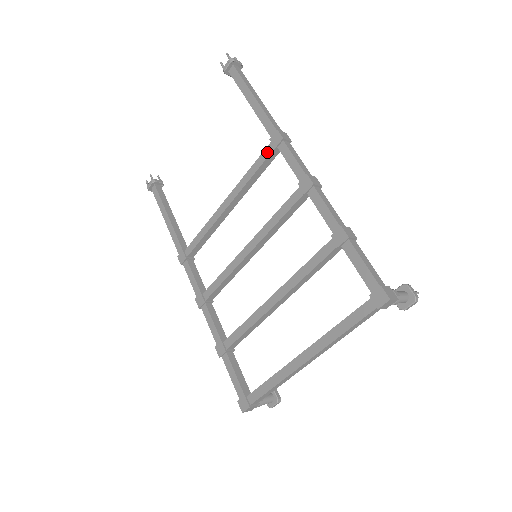
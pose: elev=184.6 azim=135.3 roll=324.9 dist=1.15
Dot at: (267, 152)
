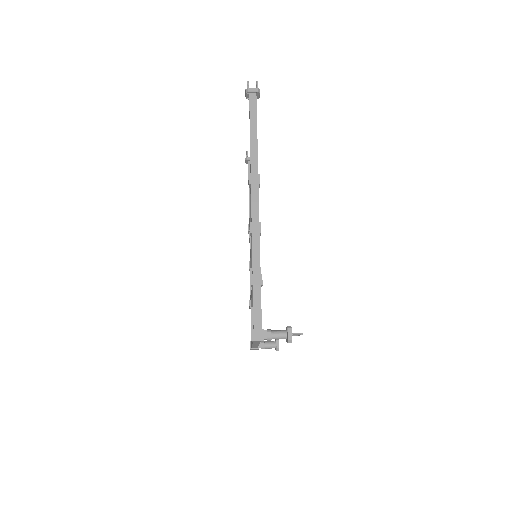
Dot at: occluded
